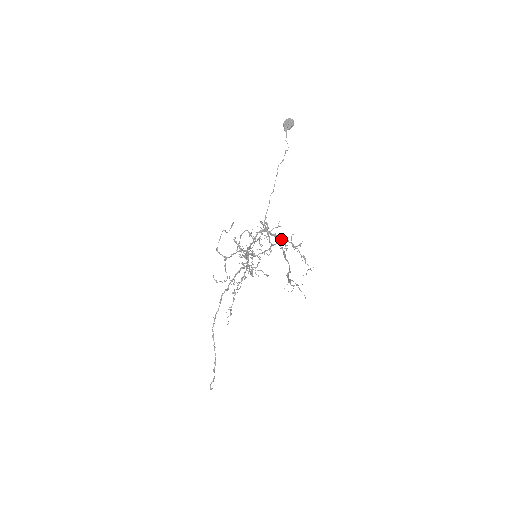
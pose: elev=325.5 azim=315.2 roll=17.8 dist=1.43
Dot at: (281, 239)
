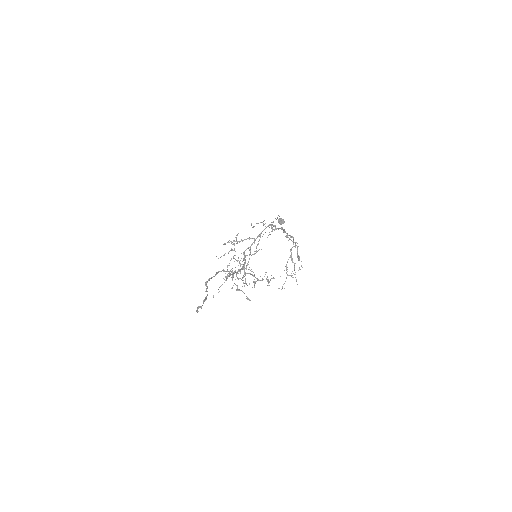
Dot at: occluded
